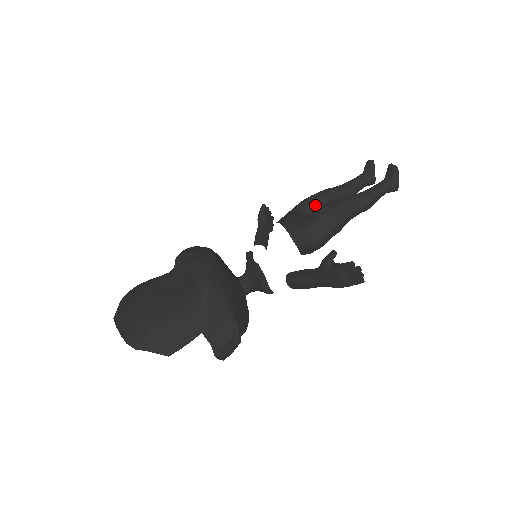
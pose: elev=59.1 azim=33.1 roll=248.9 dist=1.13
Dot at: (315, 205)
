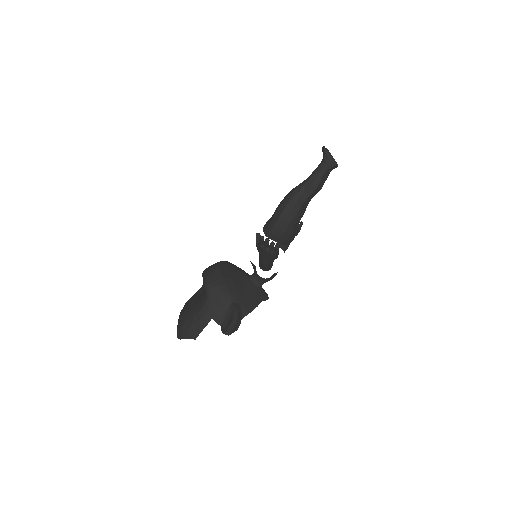
Dot at: occluded
